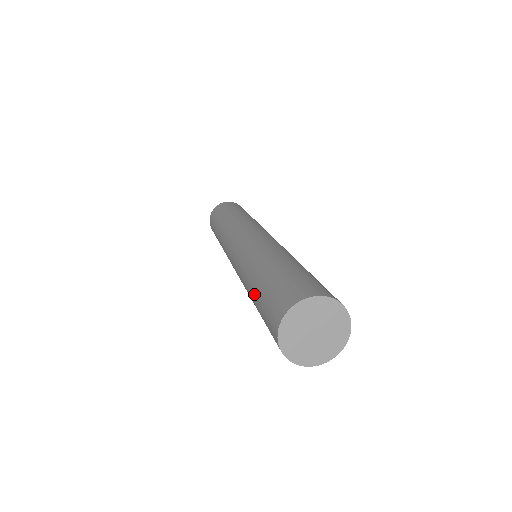
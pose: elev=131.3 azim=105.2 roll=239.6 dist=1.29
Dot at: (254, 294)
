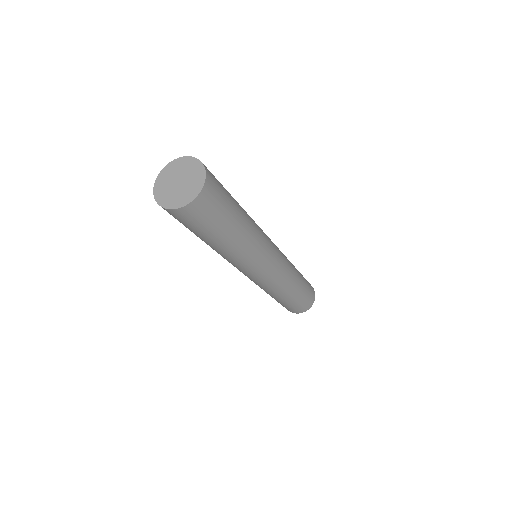
Dot at: occluded
